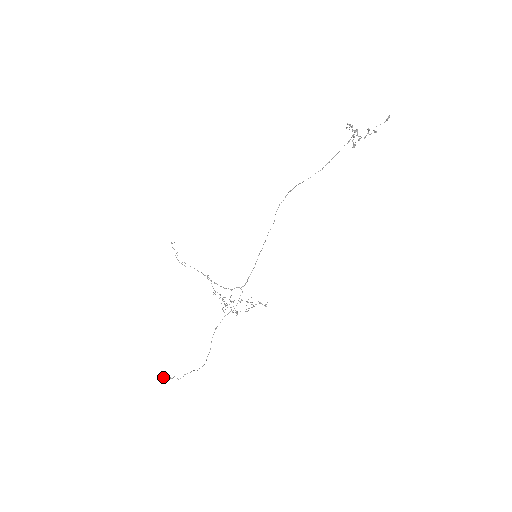
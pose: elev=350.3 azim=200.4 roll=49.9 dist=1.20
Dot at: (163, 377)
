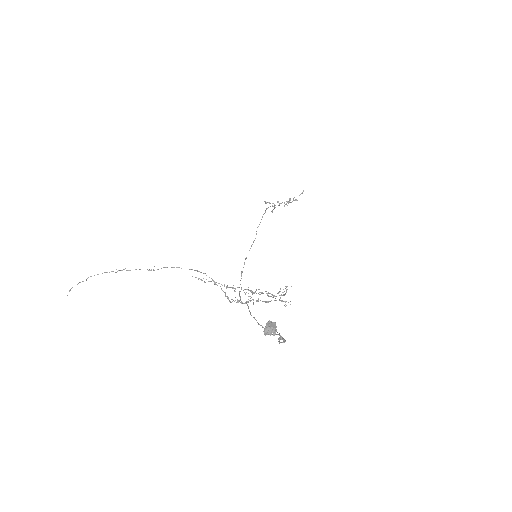
Dot at: (268, 322)
